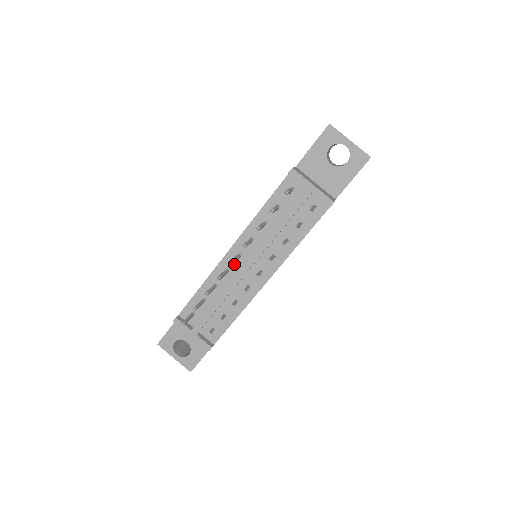
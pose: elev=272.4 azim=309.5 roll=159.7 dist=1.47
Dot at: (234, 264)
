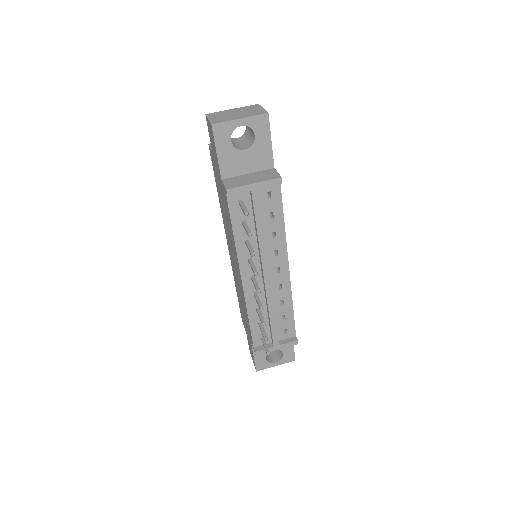
Dot at: occluded
